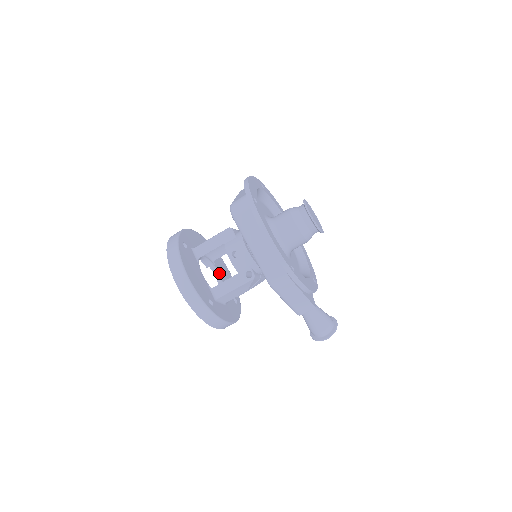
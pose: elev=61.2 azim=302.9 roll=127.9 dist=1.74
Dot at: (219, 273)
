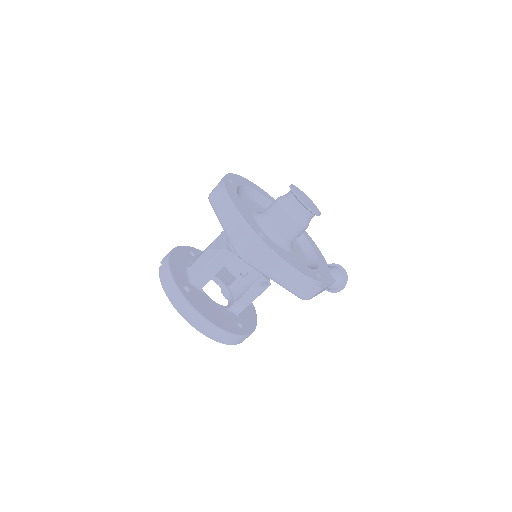
Dot at: occluded
